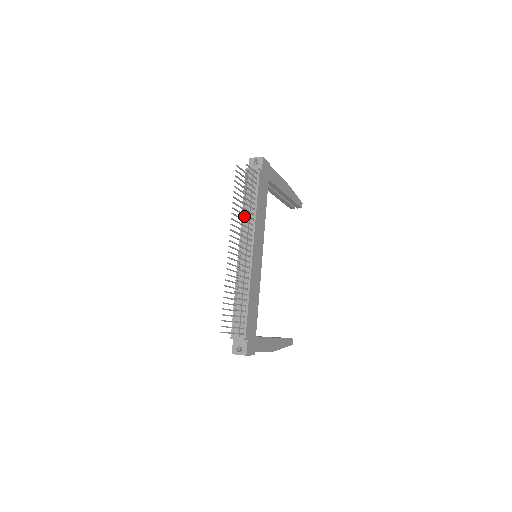
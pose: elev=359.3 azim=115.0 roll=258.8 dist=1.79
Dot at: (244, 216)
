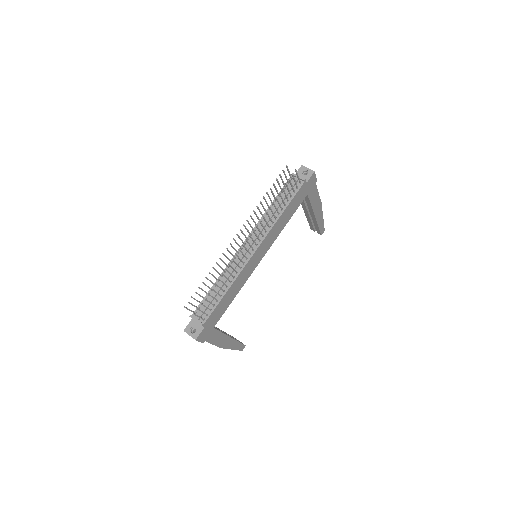
Dot at: (266, 215)
